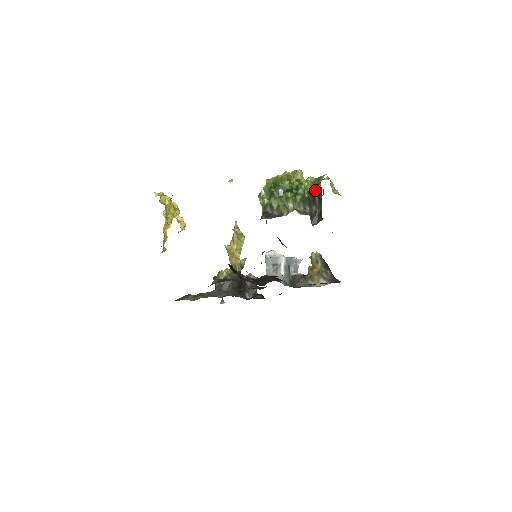
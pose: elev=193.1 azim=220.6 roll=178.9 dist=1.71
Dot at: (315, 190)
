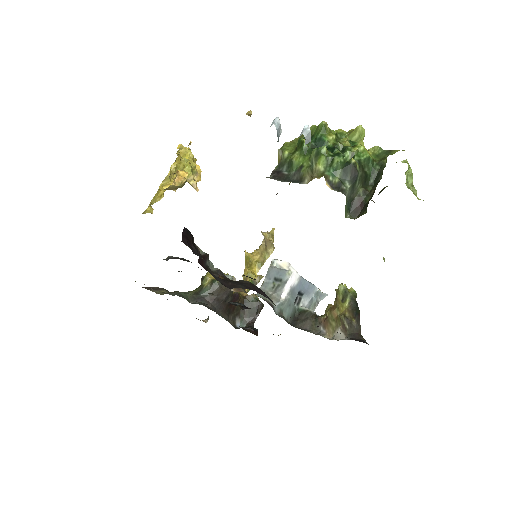
Dot at: (374, 165)
